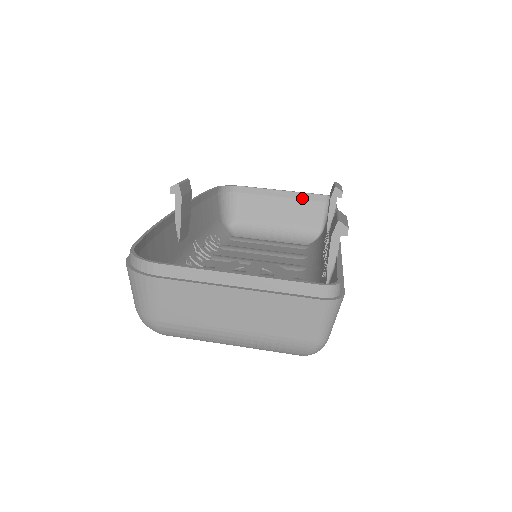
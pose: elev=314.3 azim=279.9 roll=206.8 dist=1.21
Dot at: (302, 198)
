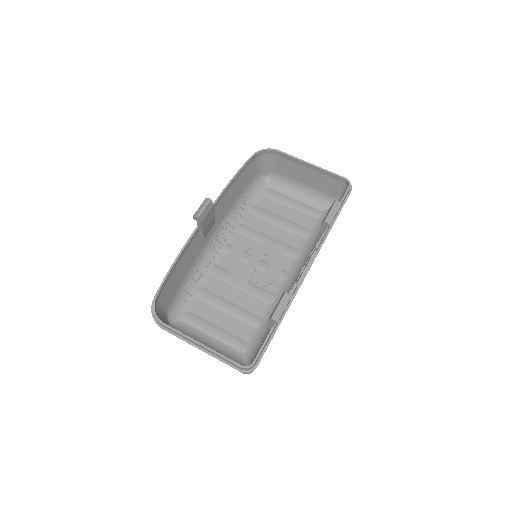
Dot at: (326, 174)
